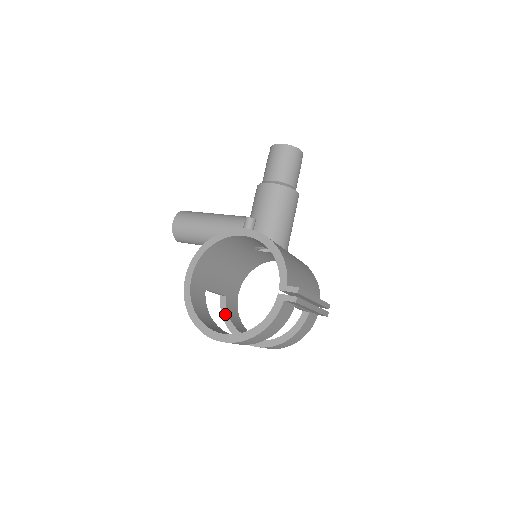
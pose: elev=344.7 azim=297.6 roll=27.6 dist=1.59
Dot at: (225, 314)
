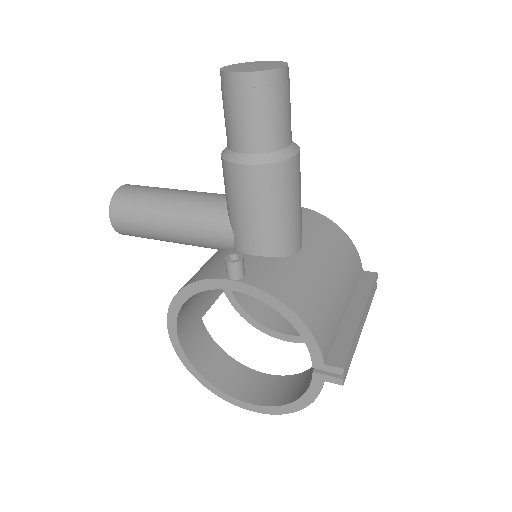
Dot at: (236, 305)
